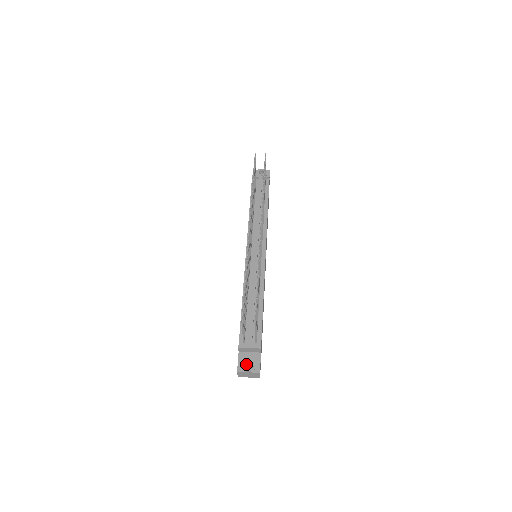
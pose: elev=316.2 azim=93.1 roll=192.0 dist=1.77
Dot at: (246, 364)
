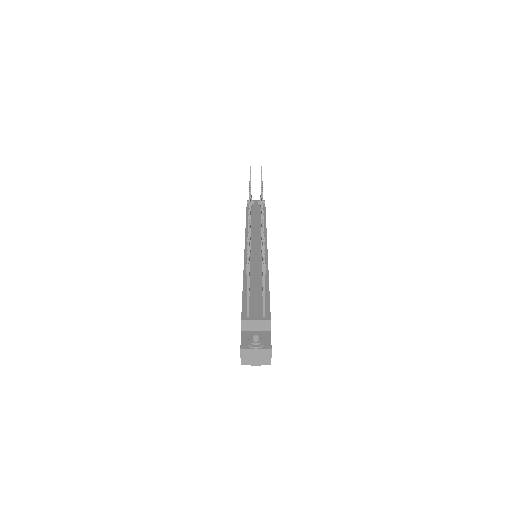
Dot at: occluded
